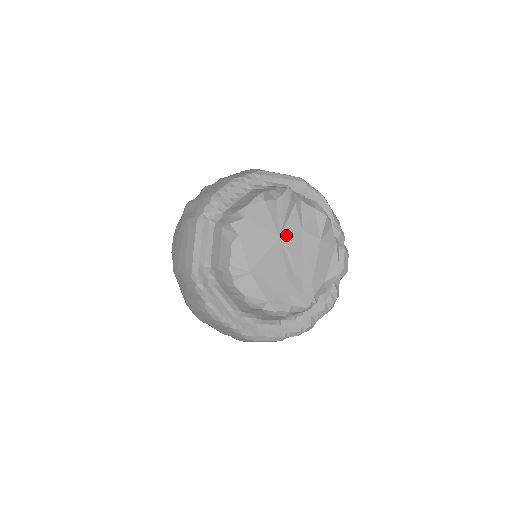
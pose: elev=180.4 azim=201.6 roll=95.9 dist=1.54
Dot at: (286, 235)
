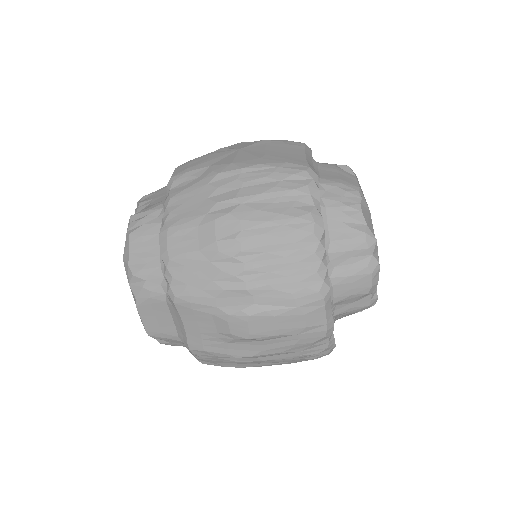
Dot at: occluded
